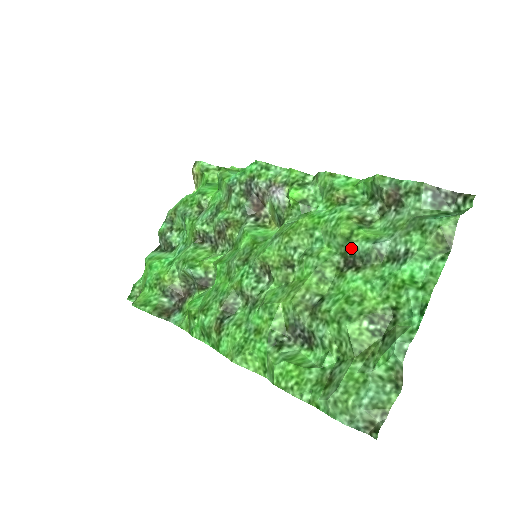
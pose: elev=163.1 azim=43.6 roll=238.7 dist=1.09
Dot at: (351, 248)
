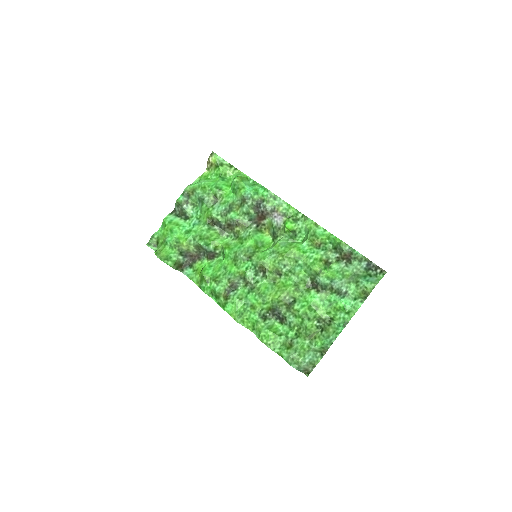
Dot at: (318, 279)
